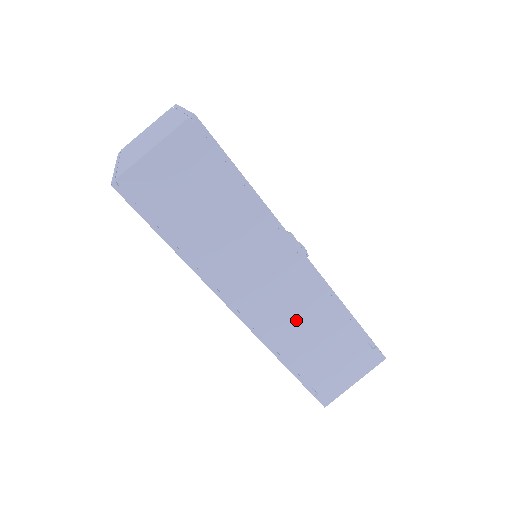
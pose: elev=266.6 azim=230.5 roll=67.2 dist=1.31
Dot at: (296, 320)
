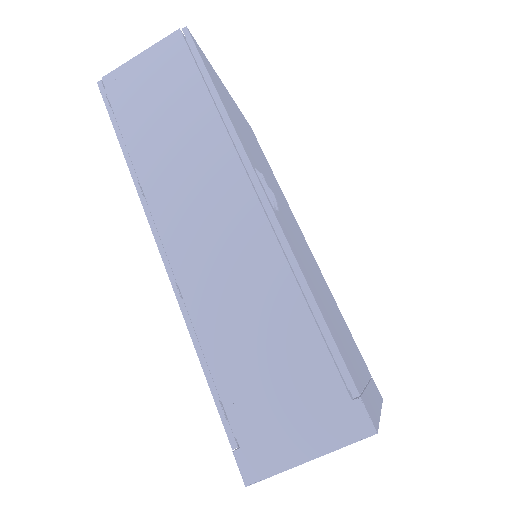
Dot at: (233, 290)
